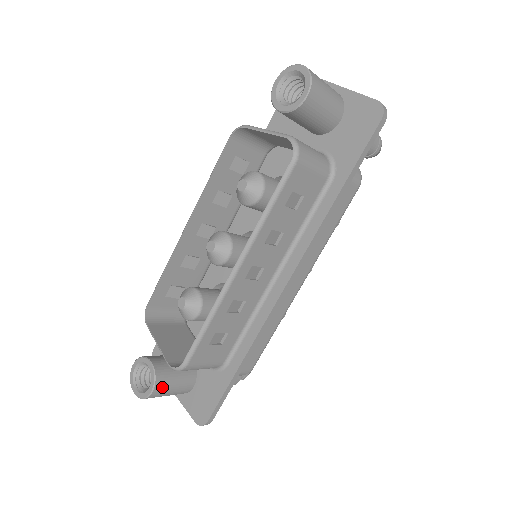
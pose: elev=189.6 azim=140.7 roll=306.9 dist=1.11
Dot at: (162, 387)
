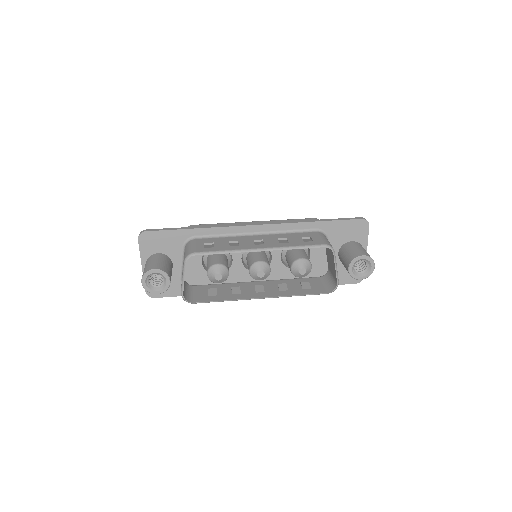
Dot at: occluded
